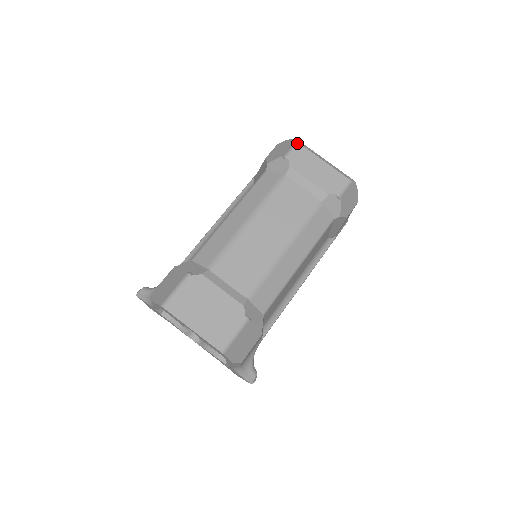
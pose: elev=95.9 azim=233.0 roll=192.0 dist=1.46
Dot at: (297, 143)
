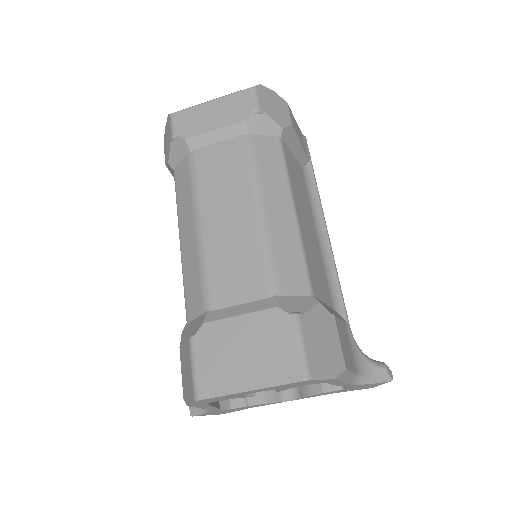
Dot at: (171, 115)
